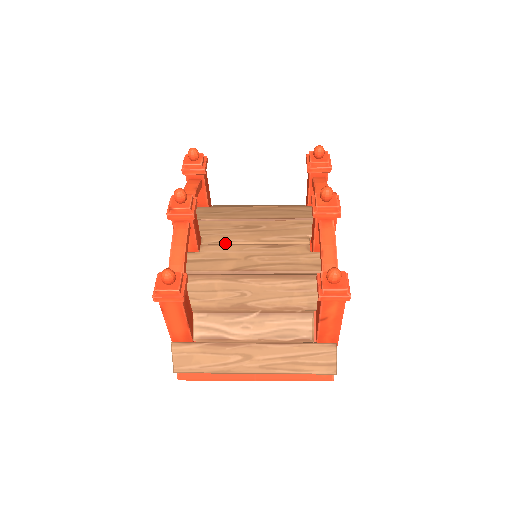
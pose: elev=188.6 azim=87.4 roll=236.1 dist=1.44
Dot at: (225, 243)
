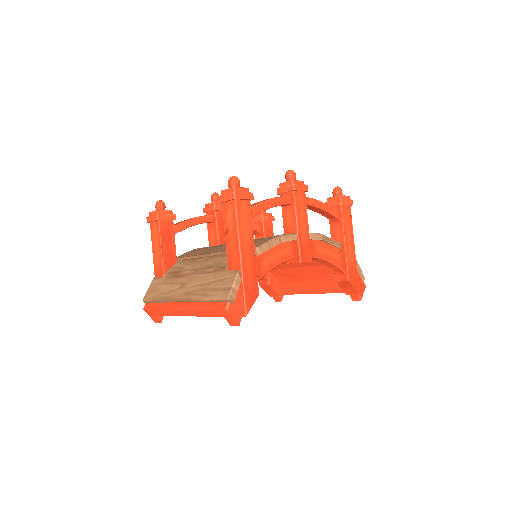
Dot at: occluded
